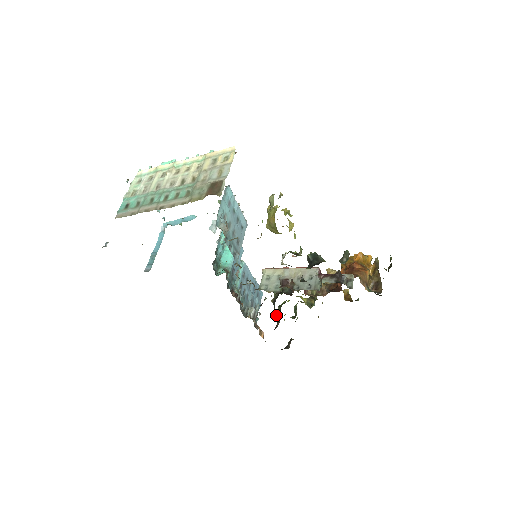
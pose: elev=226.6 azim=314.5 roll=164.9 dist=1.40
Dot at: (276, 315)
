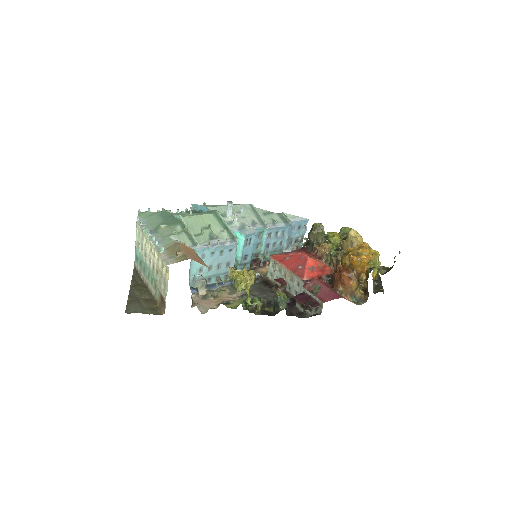
Dot at: occluded
